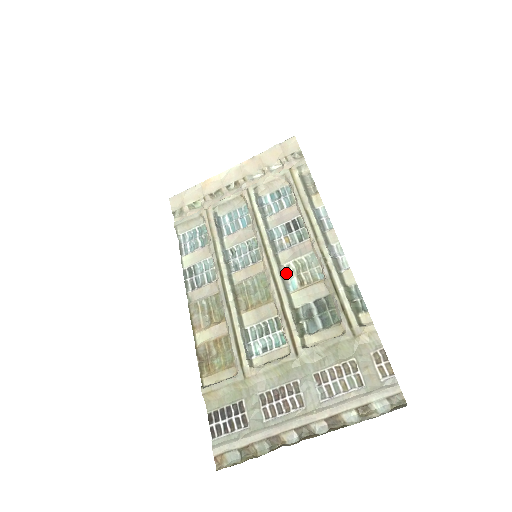
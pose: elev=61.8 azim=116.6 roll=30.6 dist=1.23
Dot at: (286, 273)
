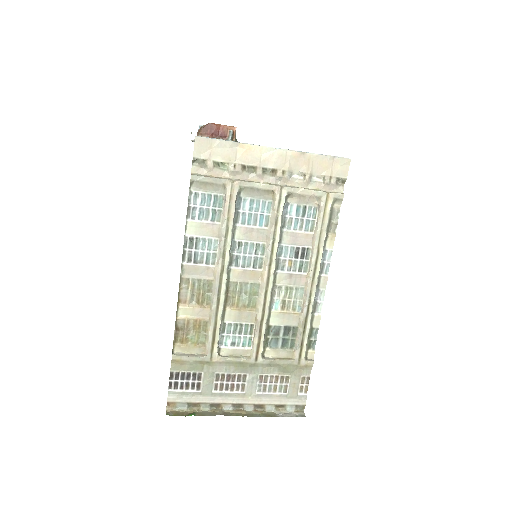
Dot at: (276, 293)
